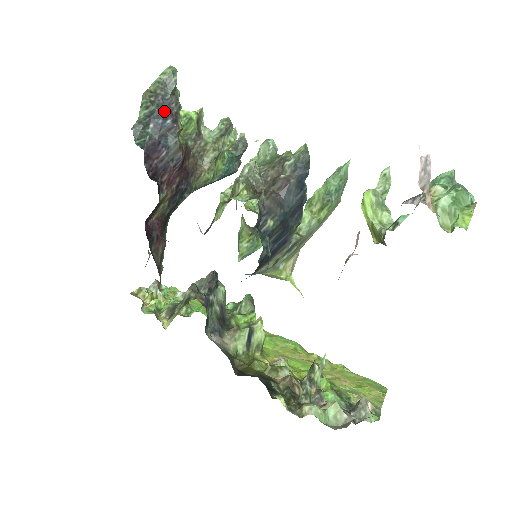
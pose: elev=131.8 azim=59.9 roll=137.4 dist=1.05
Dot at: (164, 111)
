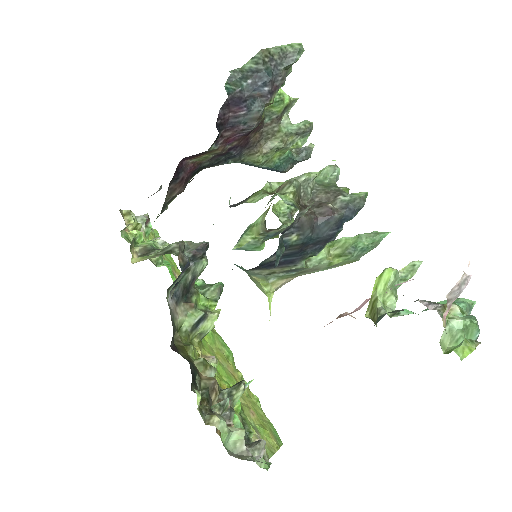
Dot at: (269, 77)
